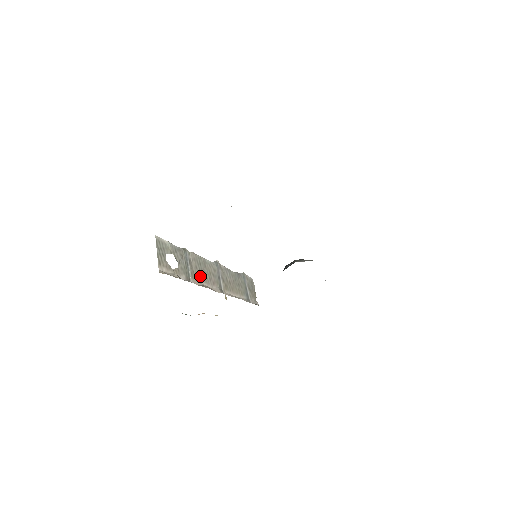
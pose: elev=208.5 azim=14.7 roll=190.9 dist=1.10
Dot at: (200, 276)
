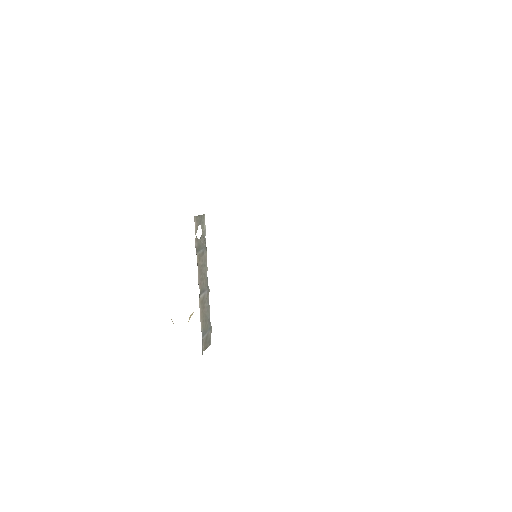
Dot at: (200, 266)
